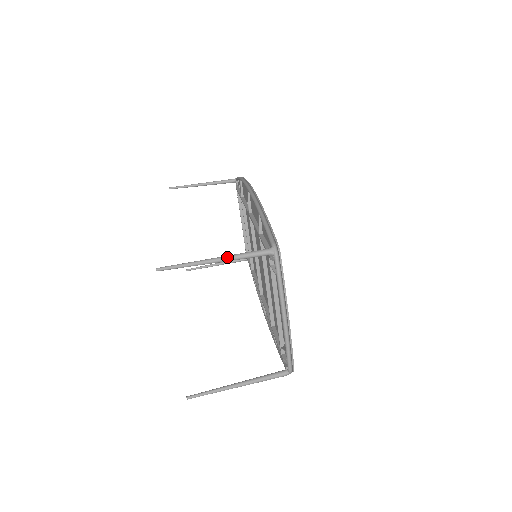
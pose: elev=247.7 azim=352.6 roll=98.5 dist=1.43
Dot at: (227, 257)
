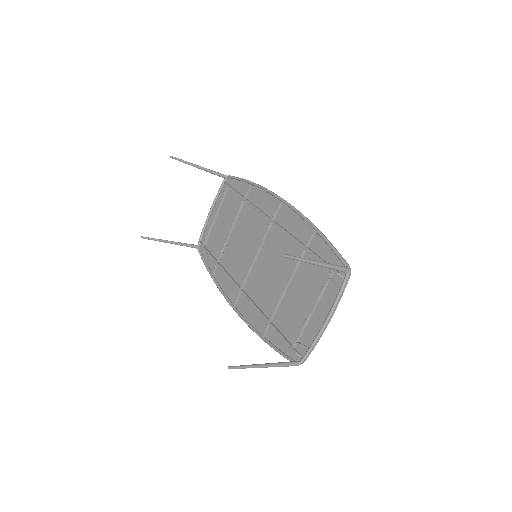
Dot at: (325, 264)
